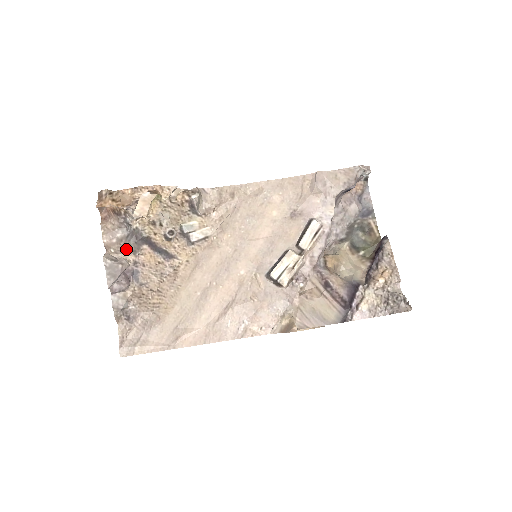
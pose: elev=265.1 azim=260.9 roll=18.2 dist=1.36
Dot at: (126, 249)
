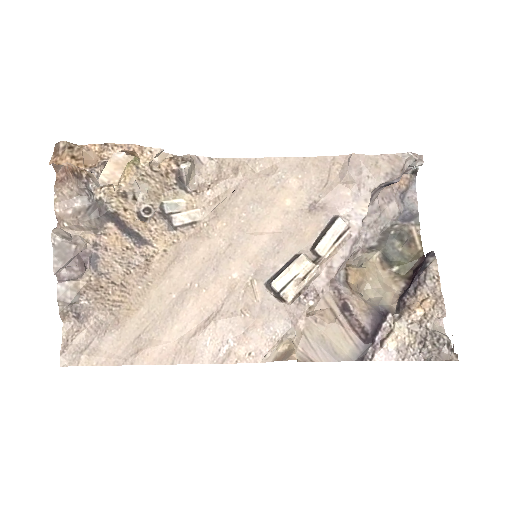
Dot at: (84, 225)
